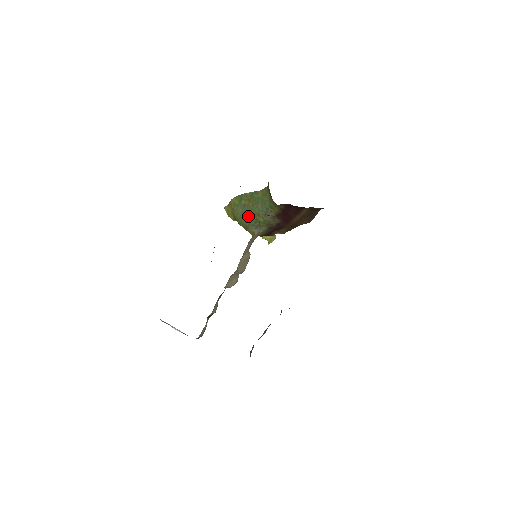
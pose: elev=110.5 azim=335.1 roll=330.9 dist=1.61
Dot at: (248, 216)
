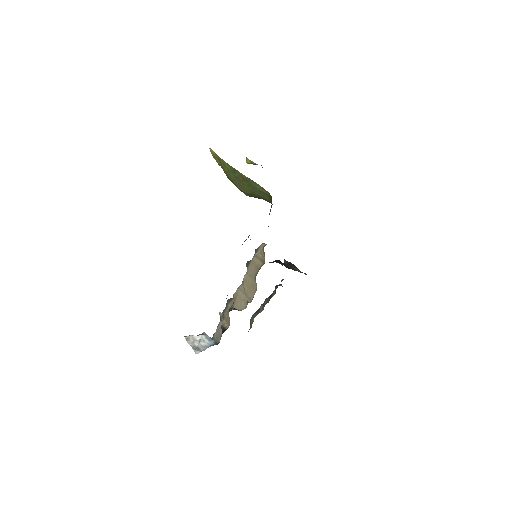
Dot at: (241, 187)
